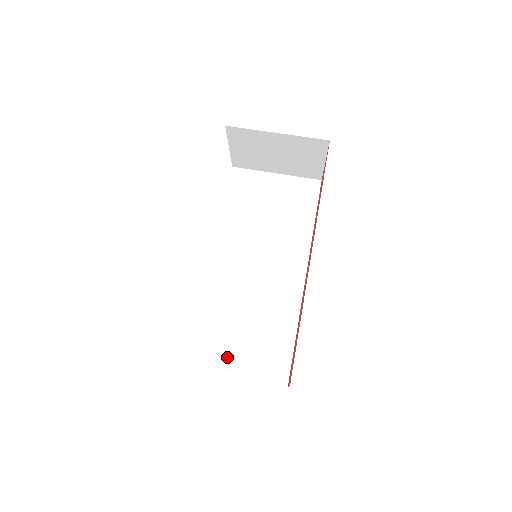
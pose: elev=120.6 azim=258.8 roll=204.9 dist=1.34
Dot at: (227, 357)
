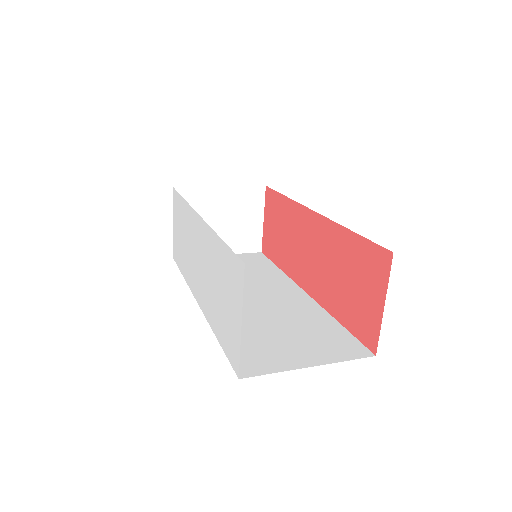
Dot at: (284, 355)
